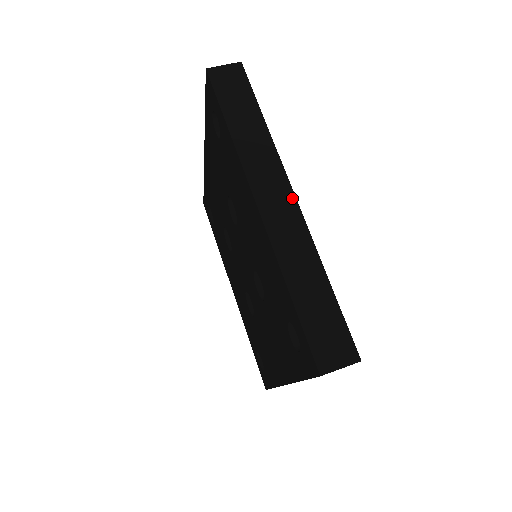
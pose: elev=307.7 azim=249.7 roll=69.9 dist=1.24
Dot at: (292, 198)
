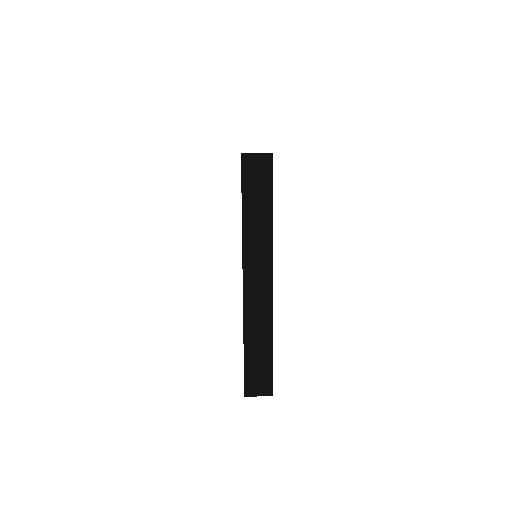
Dot at: occluded
